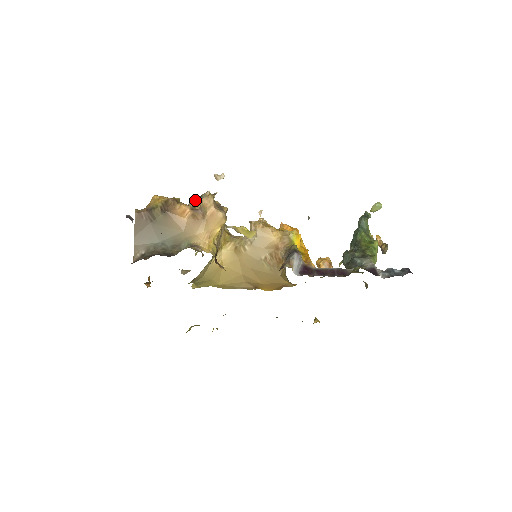
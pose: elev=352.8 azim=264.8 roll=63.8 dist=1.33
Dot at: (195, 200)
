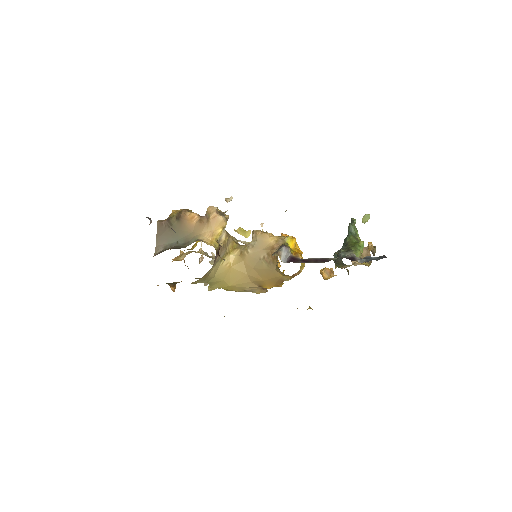
Dot at: occluded
